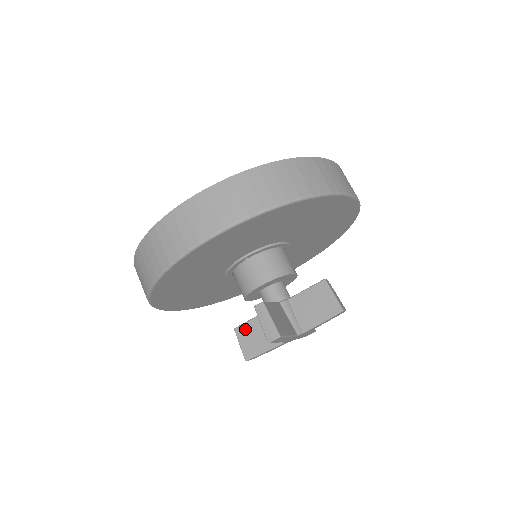
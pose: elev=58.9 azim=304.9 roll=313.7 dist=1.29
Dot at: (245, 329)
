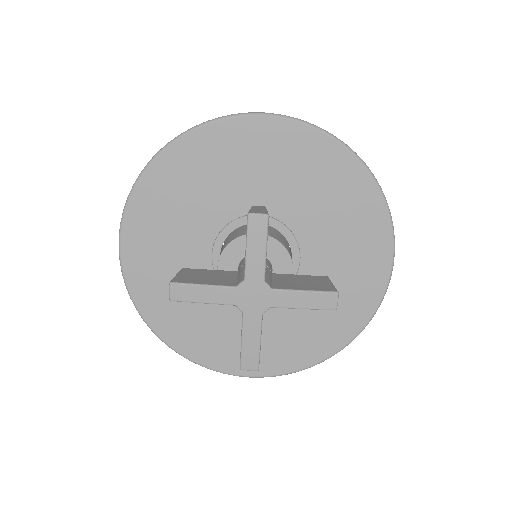
Dot at: (196, 271)
